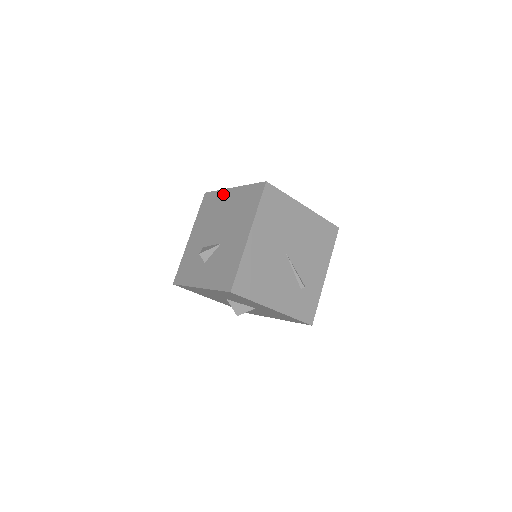
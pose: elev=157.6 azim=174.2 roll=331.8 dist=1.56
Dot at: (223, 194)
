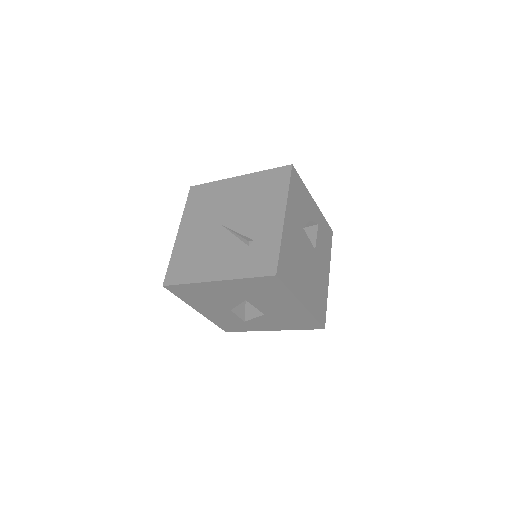
Dot at: occluded
